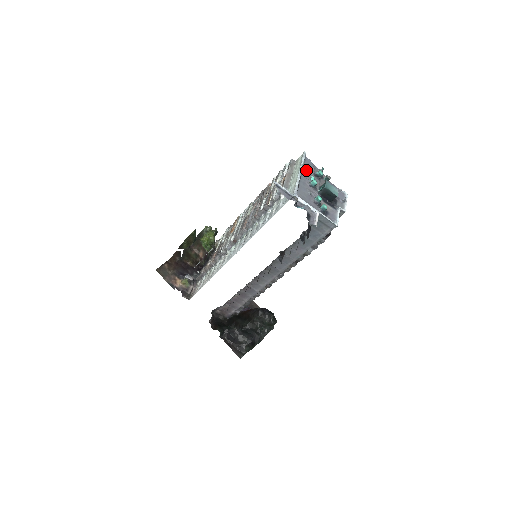
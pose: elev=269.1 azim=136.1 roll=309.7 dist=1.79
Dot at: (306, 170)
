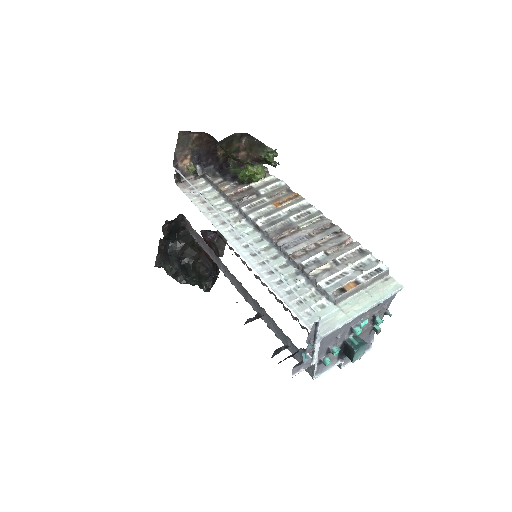
Dot at: (375, 307)
